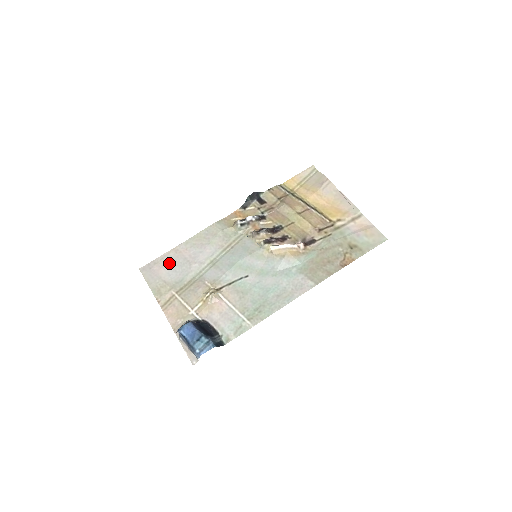
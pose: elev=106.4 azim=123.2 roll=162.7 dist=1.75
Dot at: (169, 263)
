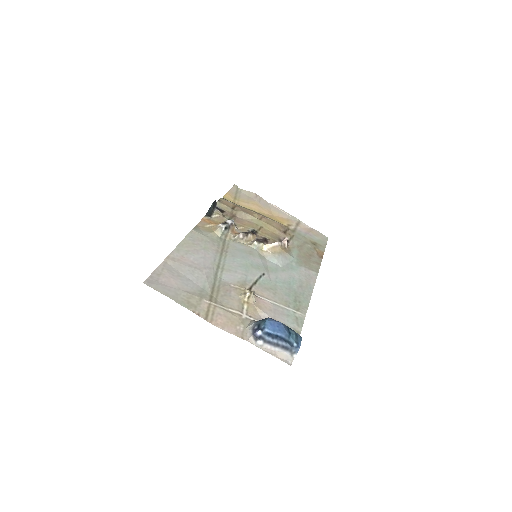
Dot at: (175, 272)
